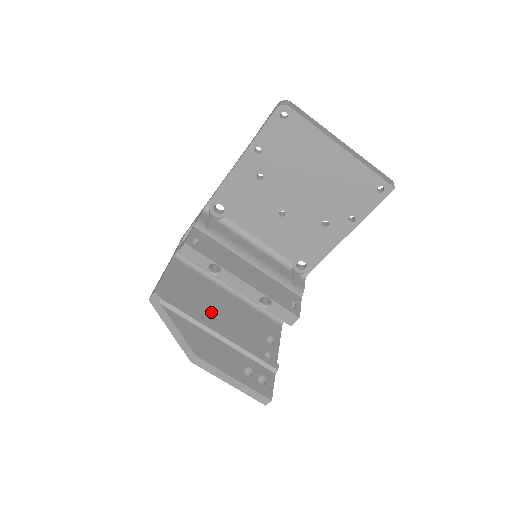
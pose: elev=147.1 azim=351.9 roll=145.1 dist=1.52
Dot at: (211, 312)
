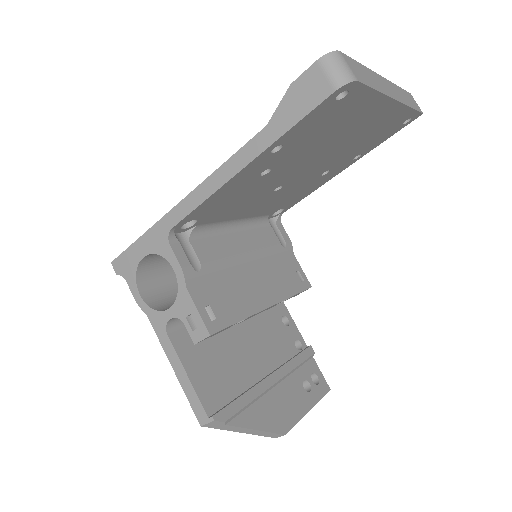
Dot at: (247, 361)
